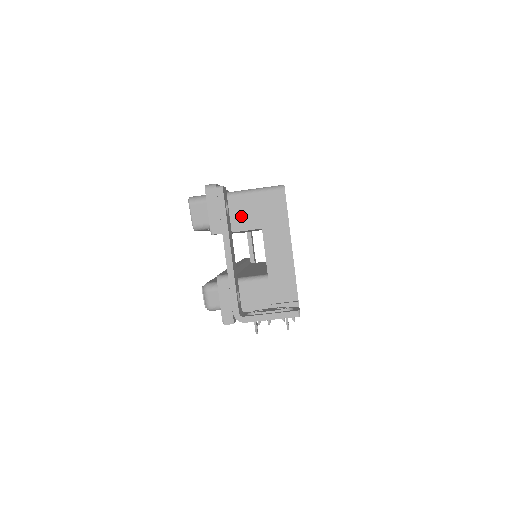
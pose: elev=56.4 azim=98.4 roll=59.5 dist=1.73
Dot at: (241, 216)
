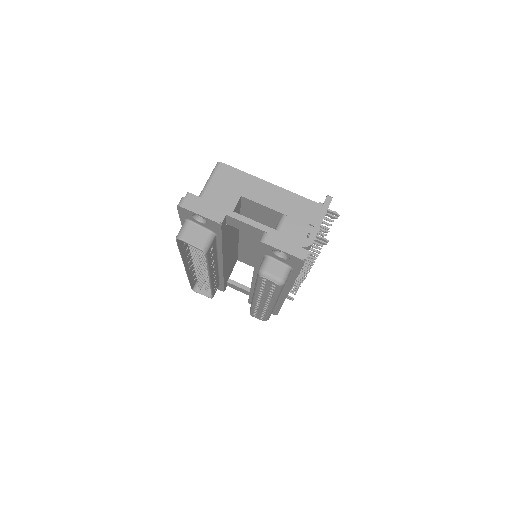
Dot at: (220, 205)
